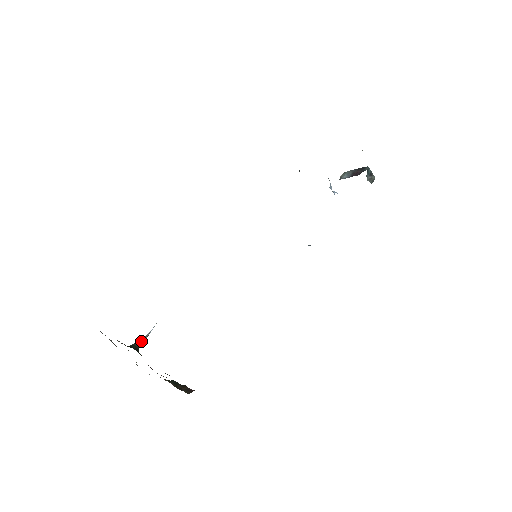
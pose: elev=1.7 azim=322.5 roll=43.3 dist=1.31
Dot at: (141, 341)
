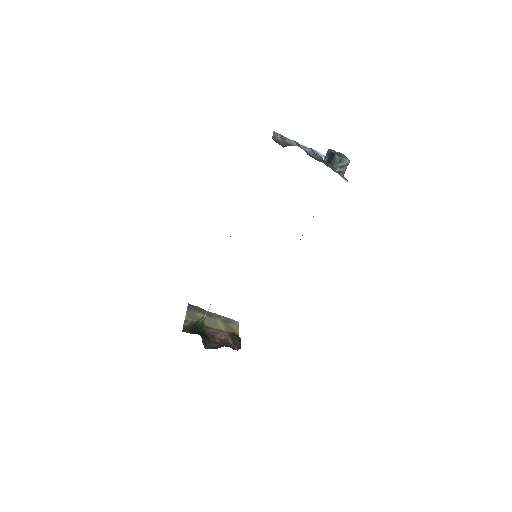
Dot at: (203, 317)
